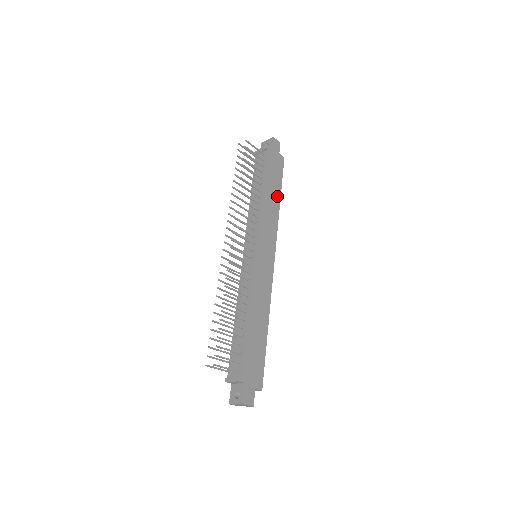
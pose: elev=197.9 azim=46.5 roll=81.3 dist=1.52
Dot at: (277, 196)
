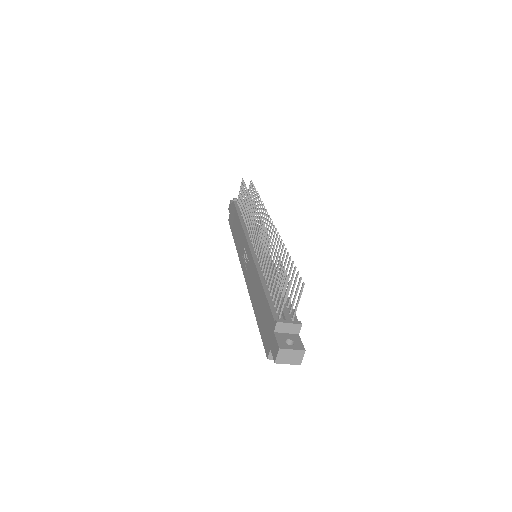
Dot at: occluded
